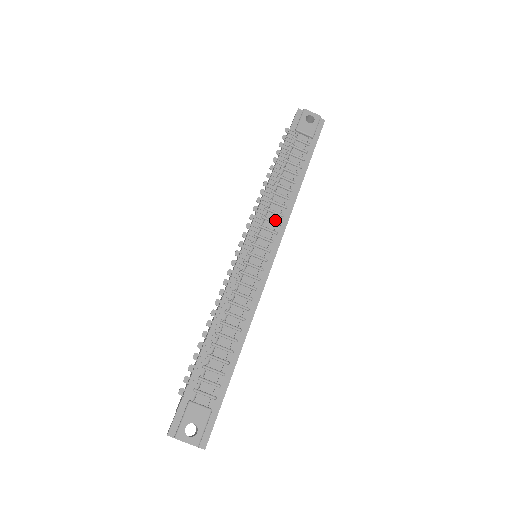
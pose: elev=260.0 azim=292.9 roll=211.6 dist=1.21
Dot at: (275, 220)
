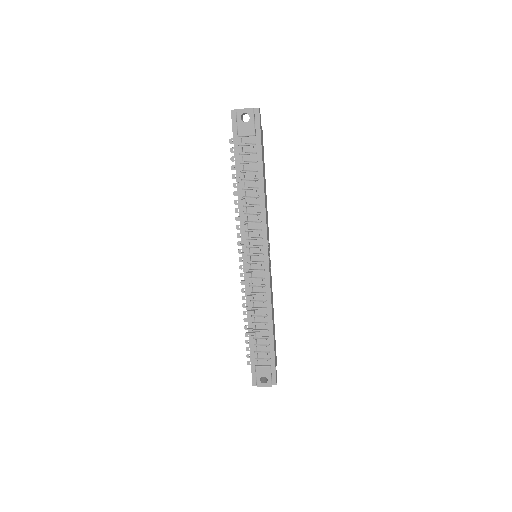
Dot at: (256, 228)
